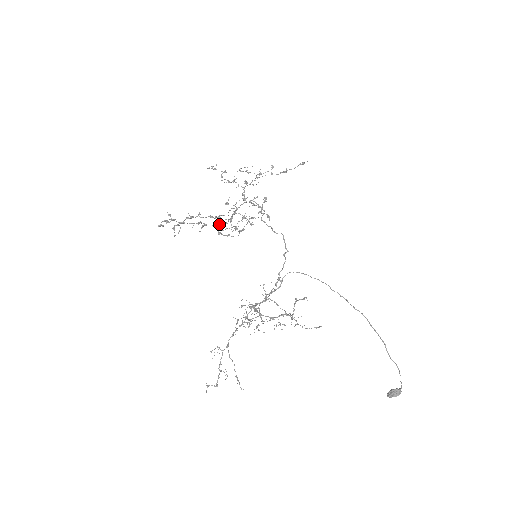
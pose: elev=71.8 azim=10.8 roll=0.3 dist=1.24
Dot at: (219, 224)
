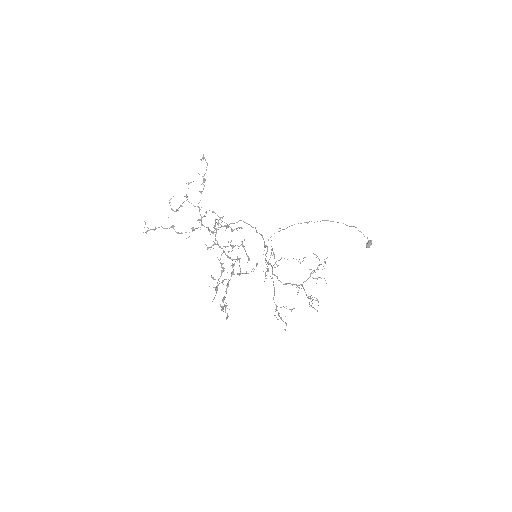
Dot at: (233, 271)
